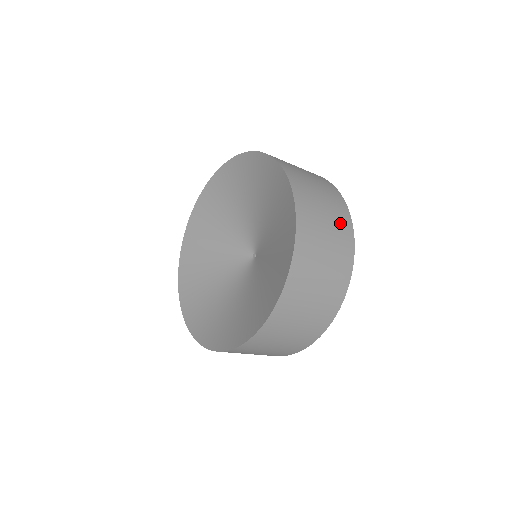
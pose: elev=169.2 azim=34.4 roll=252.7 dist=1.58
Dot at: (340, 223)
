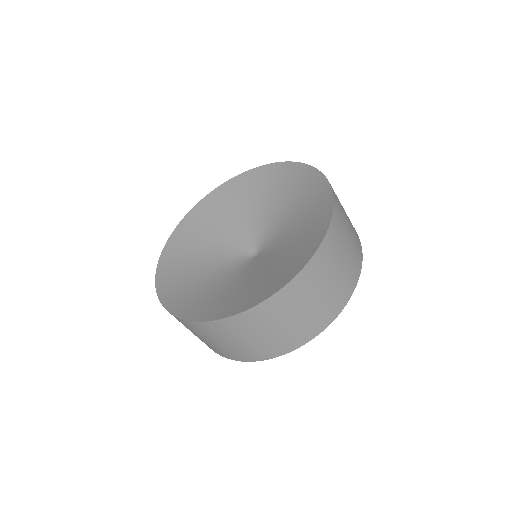
Dot at: (325, 311)
